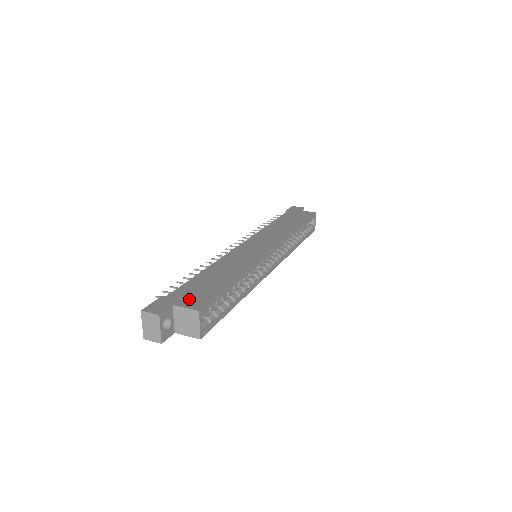
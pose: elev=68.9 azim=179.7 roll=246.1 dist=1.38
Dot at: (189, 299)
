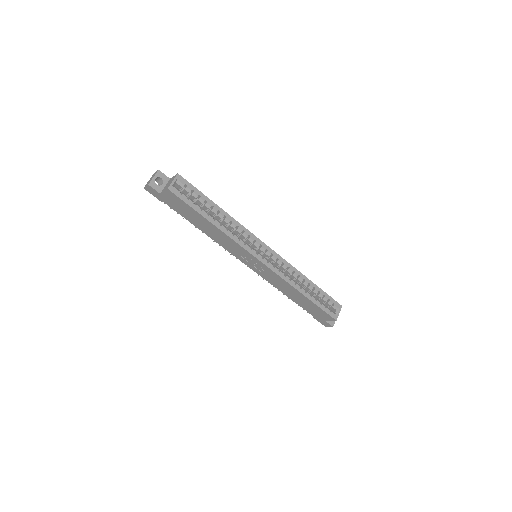
Dot at: occluded
